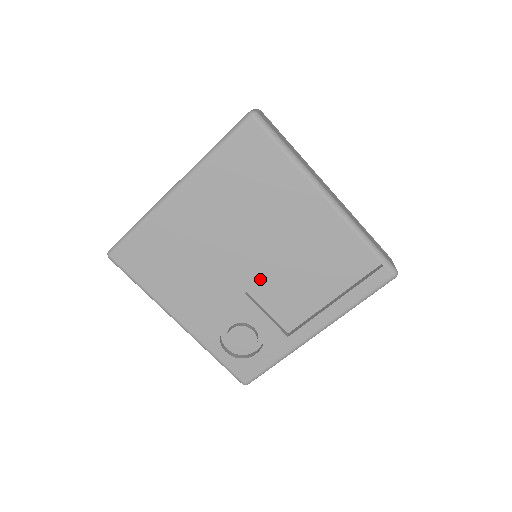
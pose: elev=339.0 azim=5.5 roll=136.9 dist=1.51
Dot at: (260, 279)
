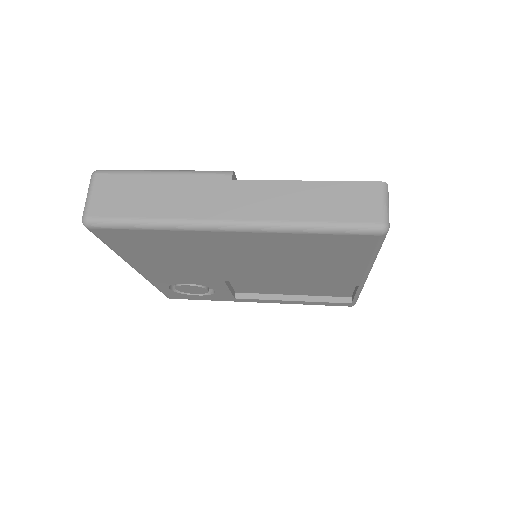
Dot at: (248, 281)
